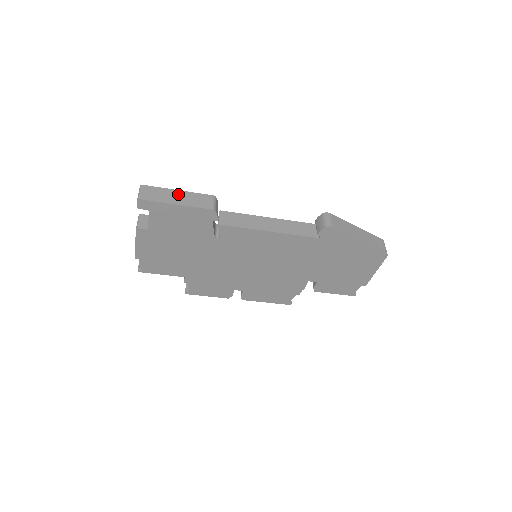
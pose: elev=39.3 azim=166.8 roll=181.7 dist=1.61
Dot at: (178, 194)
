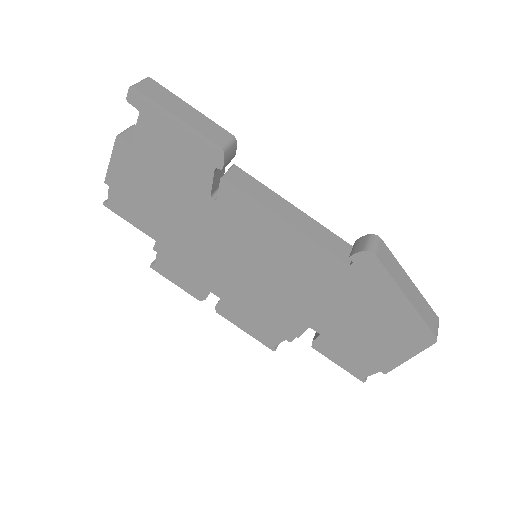
Dot at: (188, 109)
